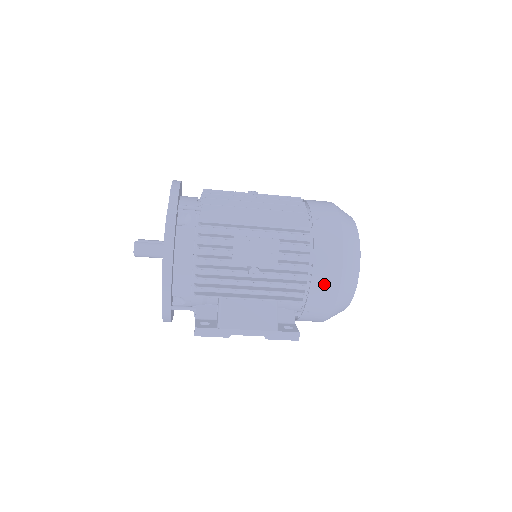
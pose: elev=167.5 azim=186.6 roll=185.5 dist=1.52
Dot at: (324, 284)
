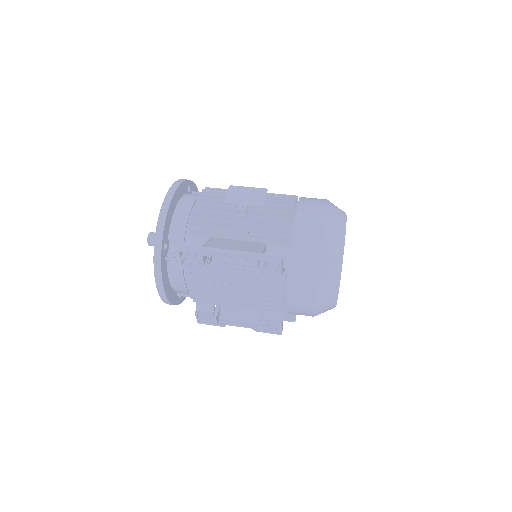
Dot at: (308, 222)
